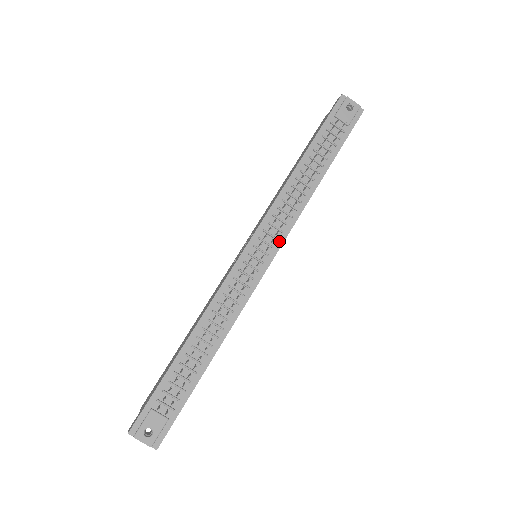
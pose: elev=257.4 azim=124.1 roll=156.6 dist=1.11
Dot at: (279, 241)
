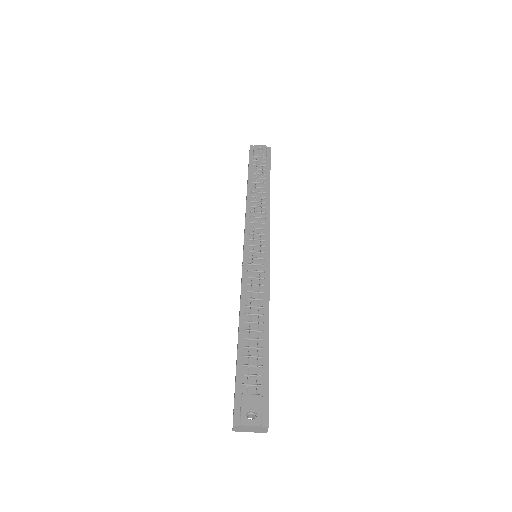
Dot at: (266, 235)
